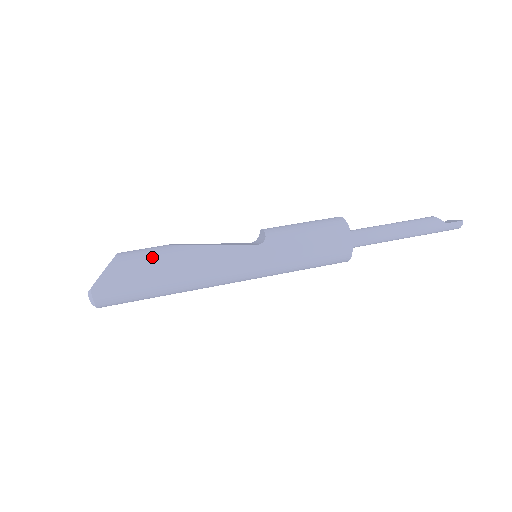
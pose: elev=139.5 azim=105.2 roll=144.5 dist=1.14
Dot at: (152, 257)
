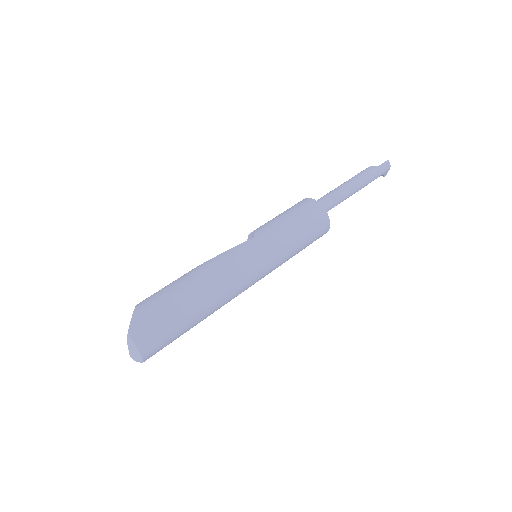
Dot at: (169, 287)
